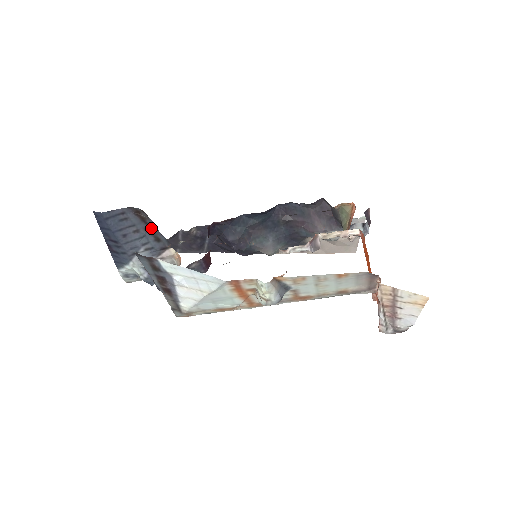
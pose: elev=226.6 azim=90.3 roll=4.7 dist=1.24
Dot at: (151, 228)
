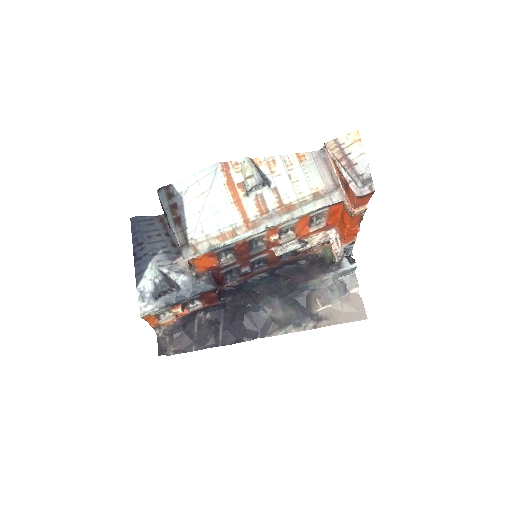
Dot at: (170, 234)
